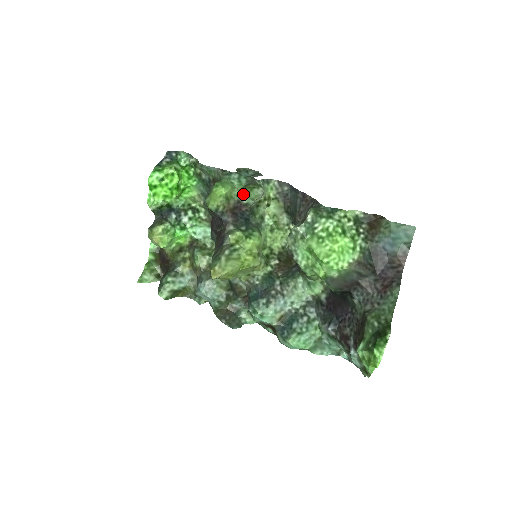
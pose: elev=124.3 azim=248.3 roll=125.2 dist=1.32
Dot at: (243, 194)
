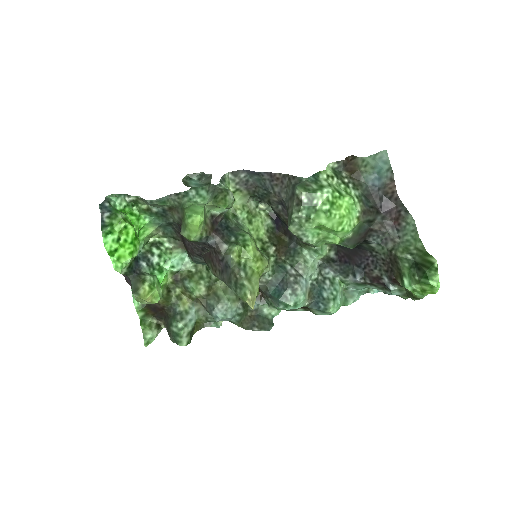
Dot at: (215, 207)
